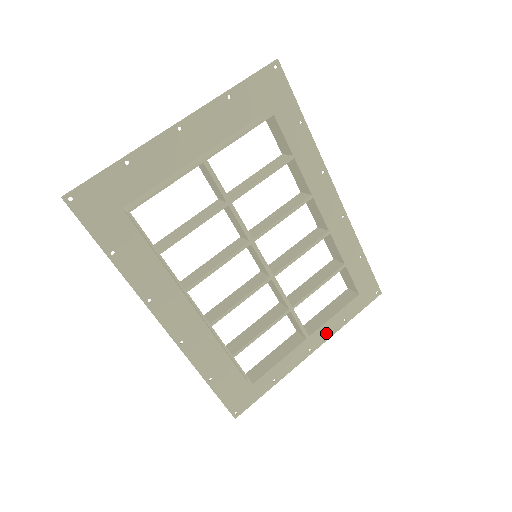
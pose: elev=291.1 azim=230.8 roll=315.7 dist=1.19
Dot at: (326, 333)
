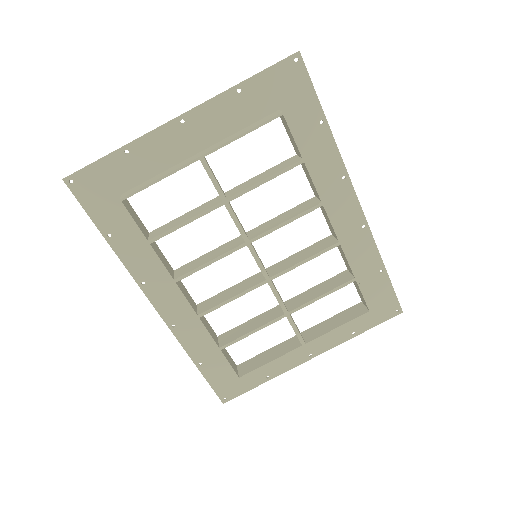
Dot at: (330, 342)
